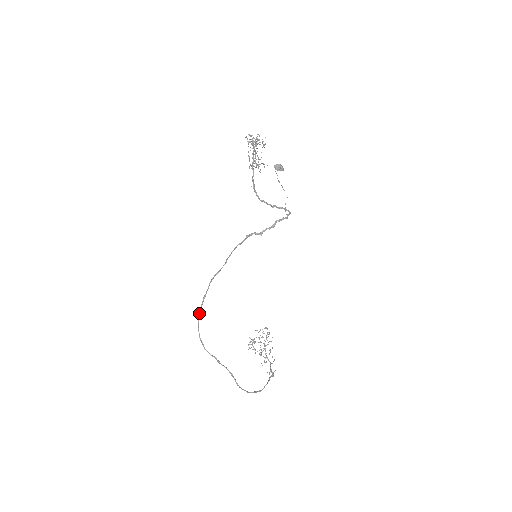
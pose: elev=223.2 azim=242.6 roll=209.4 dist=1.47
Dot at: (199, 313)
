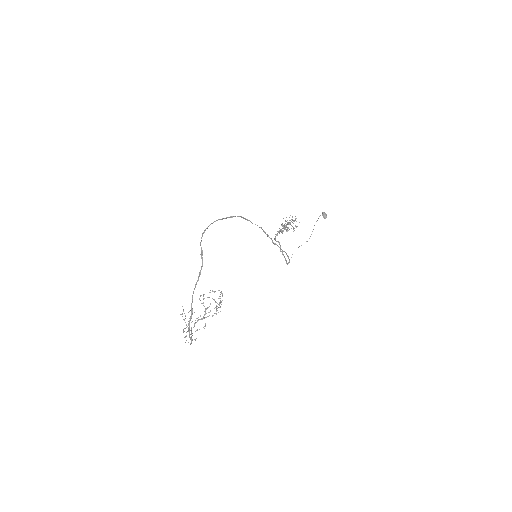
Dot at: occluded
